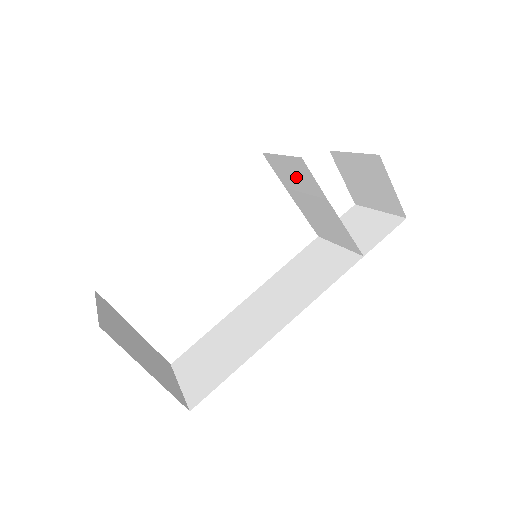
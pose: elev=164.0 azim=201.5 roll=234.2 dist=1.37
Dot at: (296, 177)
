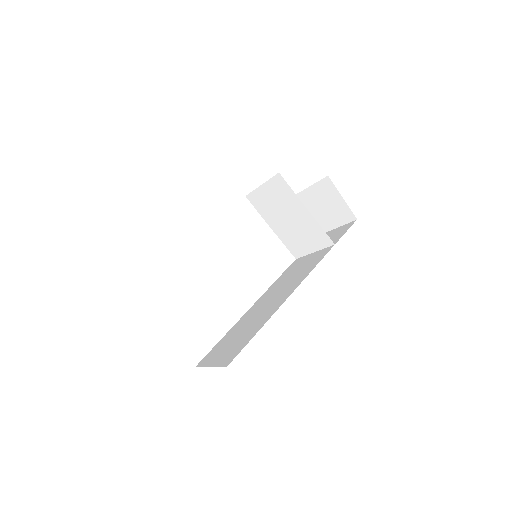
Dot at: (275, 199)
